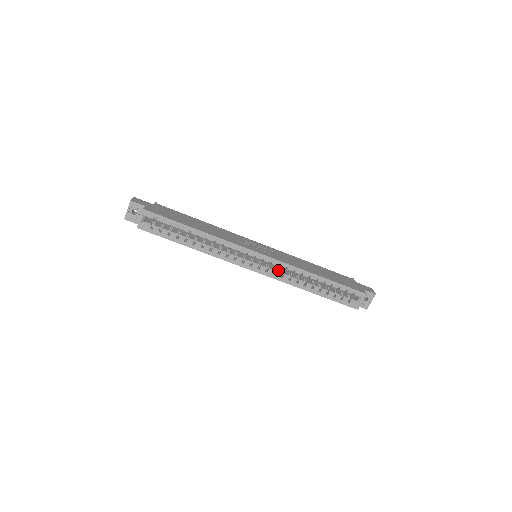
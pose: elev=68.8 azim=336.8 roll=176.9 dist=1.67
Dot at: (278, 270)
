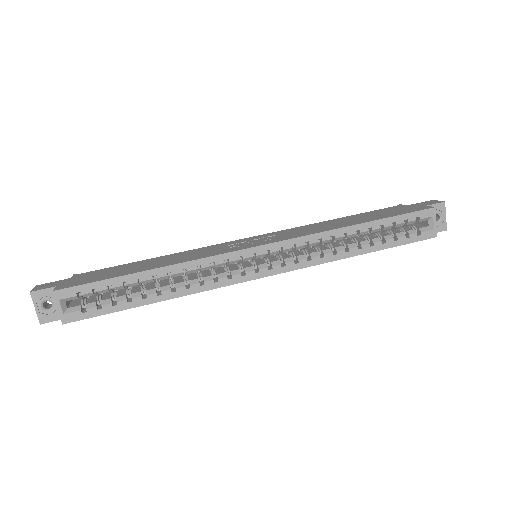
Dot at: (298, 254)
